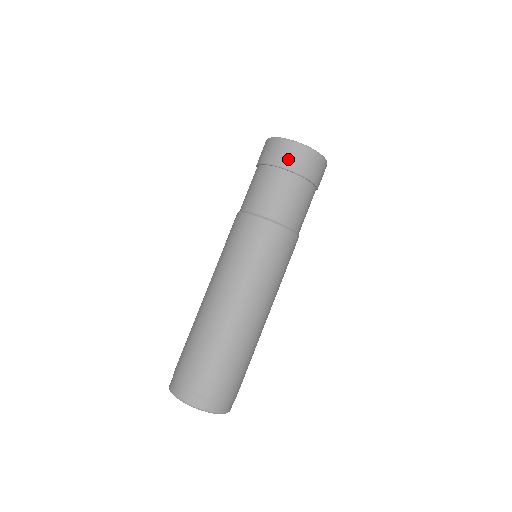
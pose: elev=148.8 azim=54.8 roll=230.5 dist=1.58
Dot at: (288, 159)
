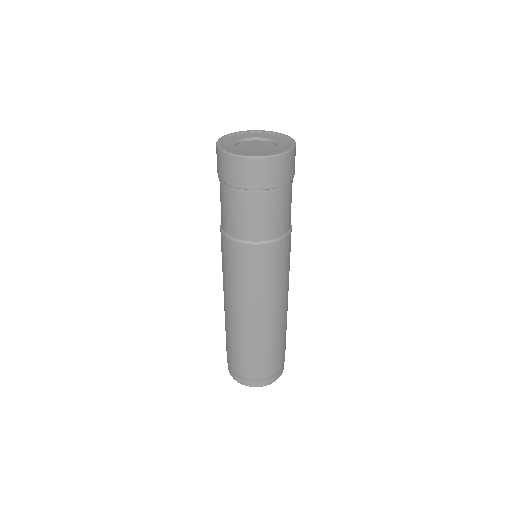
Dot at: (271, 178)
